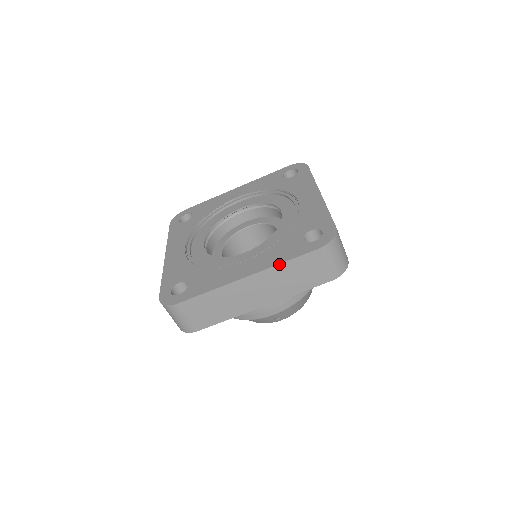
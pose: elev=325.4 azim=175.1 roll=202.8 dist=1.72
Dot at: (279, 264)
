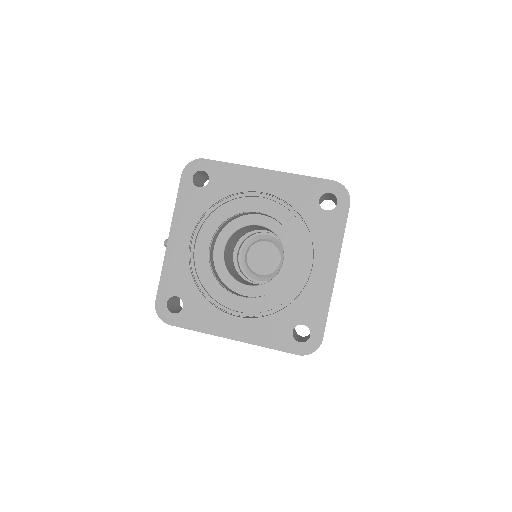
Dot at: occluded
